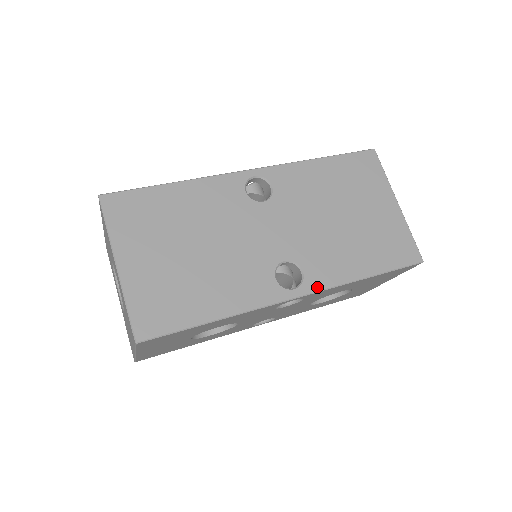
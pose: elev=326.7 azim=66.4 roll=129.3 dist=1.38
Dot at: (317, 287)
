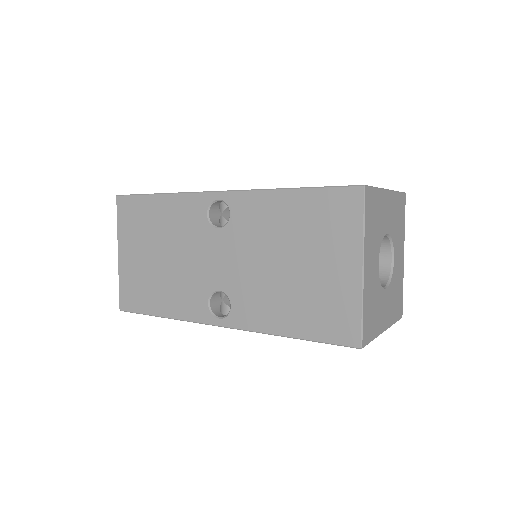
Dot at: (238, 325)
